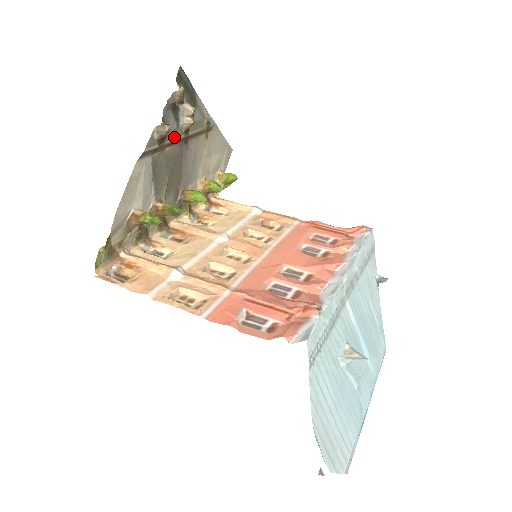
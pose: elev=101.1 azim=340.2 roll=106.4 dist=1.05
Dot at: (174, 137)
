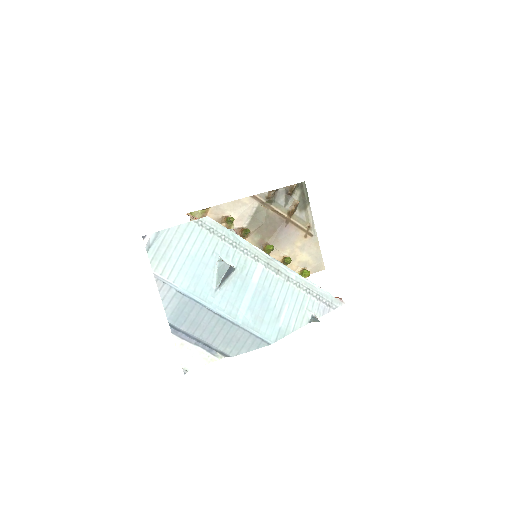
Dot at: (279, 209)
